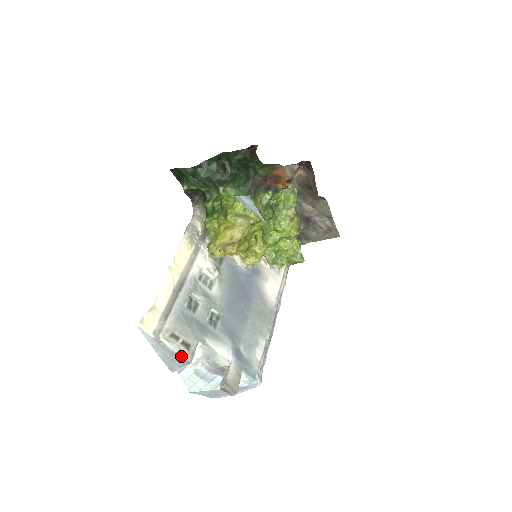
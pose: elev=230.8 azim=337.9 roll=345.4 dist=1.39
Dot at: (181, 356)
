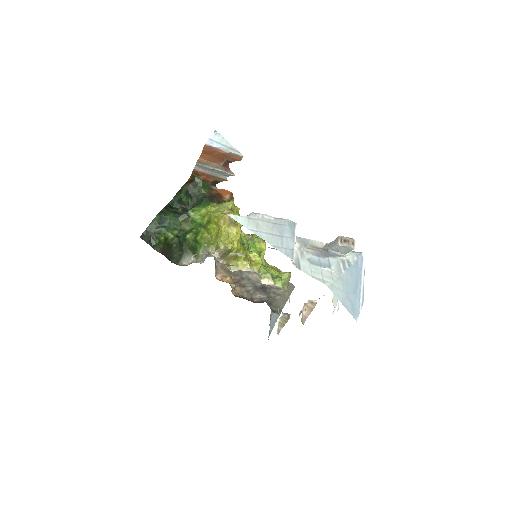
Dot at: (283, 219)
